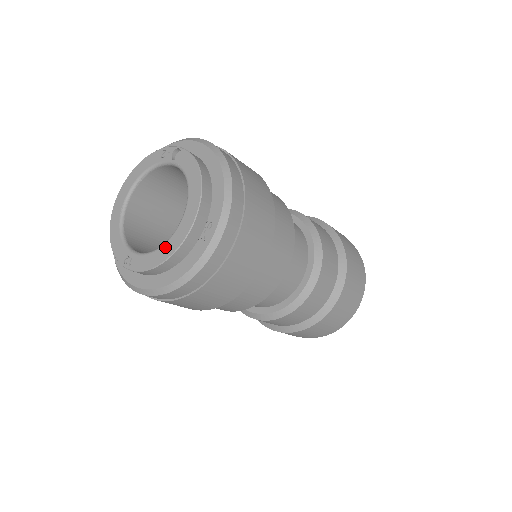
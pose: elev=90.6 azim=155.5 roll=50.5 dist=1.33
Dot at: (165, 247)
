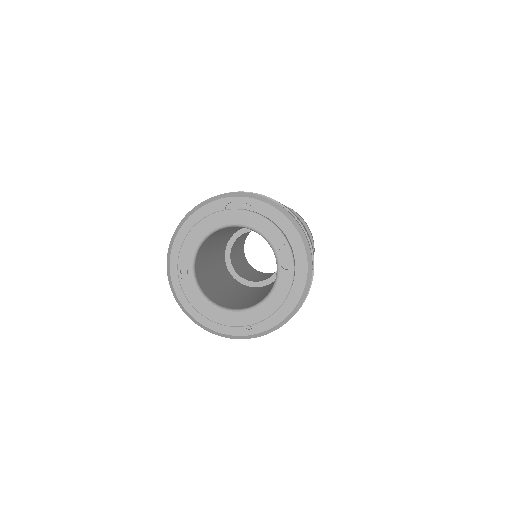
Dot at: (214, 310)
